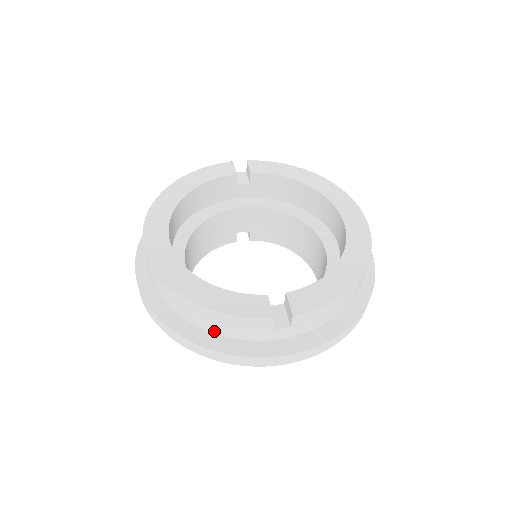
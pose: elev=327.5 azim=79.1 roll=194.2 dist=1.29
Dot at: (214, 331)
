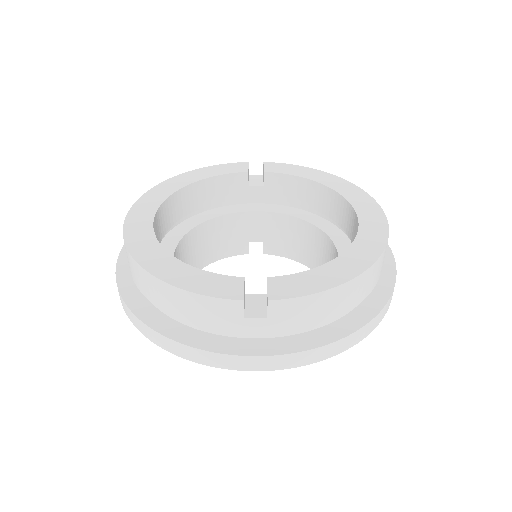
Dot at: (179, 318)
